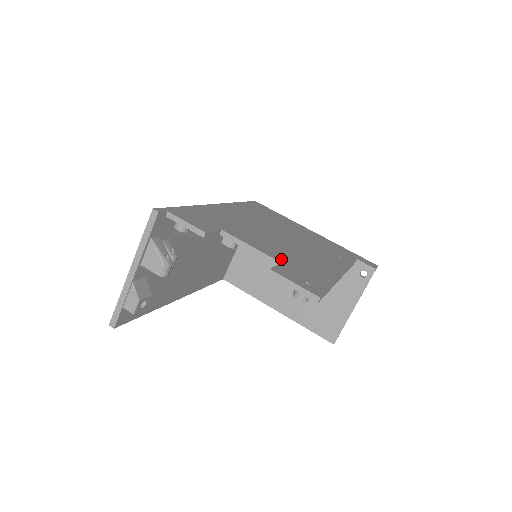
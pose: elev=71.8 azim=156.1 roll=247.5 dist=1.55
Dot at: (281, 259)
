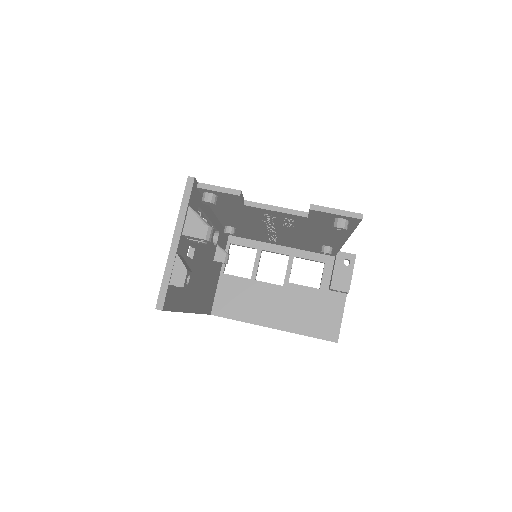
Dot at: occluded
